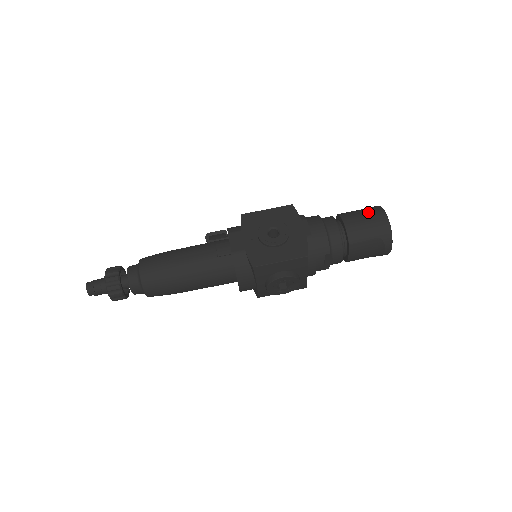
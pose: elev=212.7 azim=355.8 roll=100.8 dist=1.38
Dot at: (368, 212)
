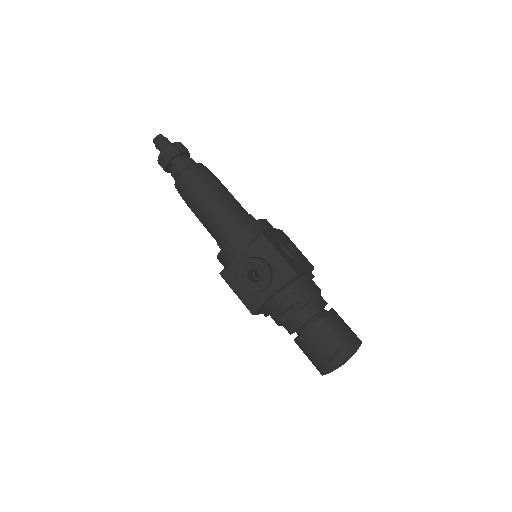
Dot at: occluded
